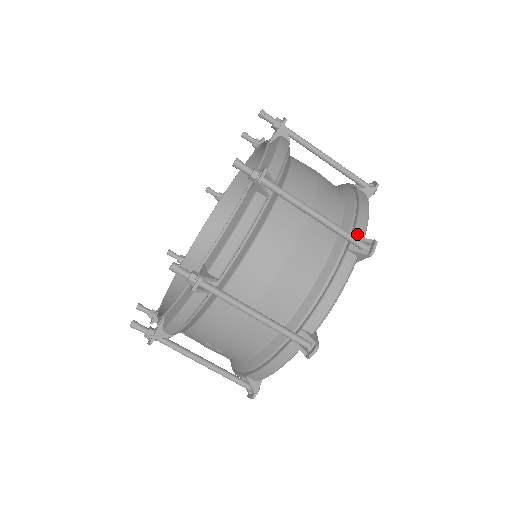
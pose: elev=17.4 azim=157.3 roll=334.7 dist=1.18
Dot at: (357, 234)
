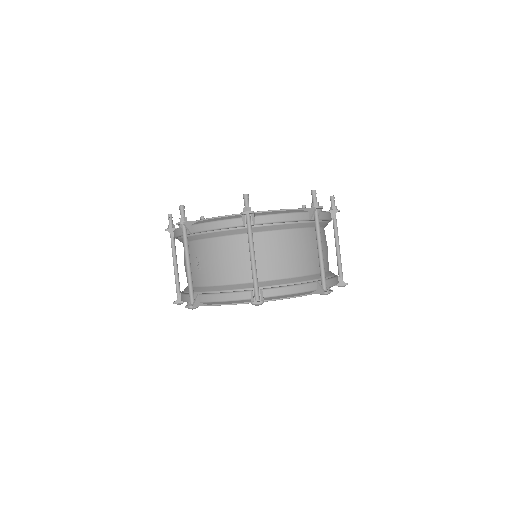
Dot at: occluded
